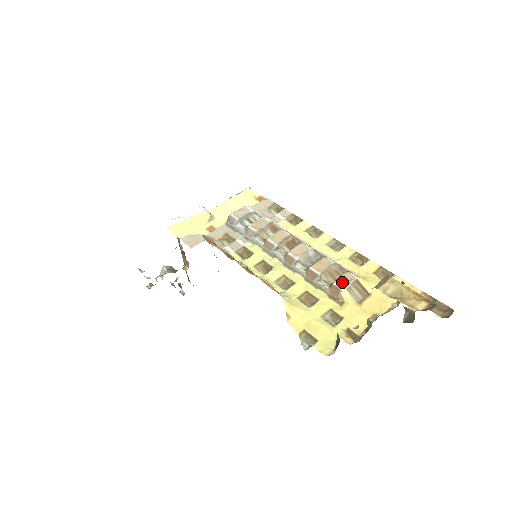
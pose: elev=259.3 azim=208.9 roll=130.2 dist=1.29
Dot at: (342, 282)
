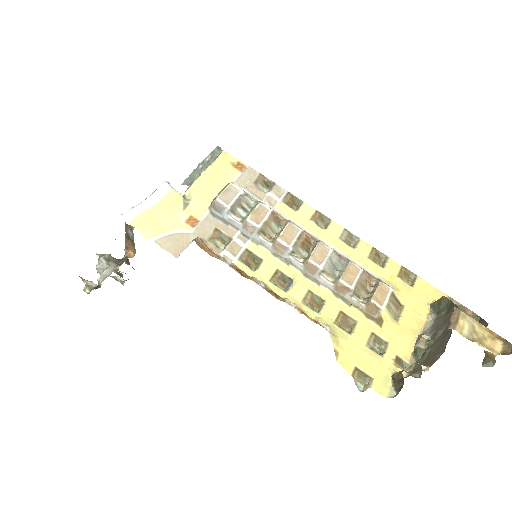
Dot at: (379, 298)
